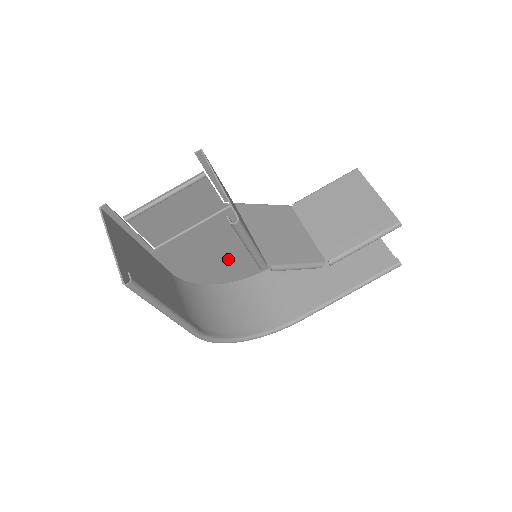
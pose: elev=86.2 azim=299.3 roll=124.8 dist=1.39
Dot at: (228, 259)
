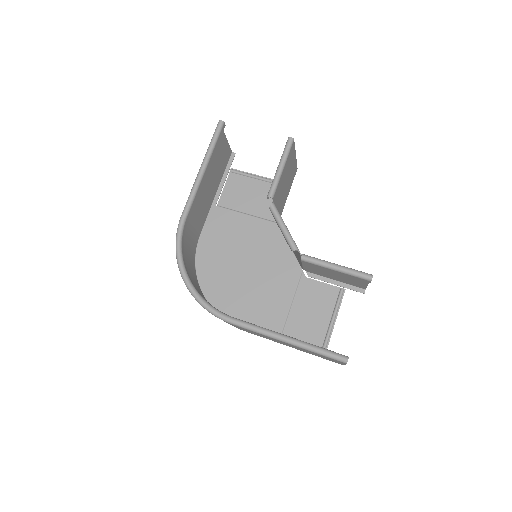
Dot at: (231, 272)
